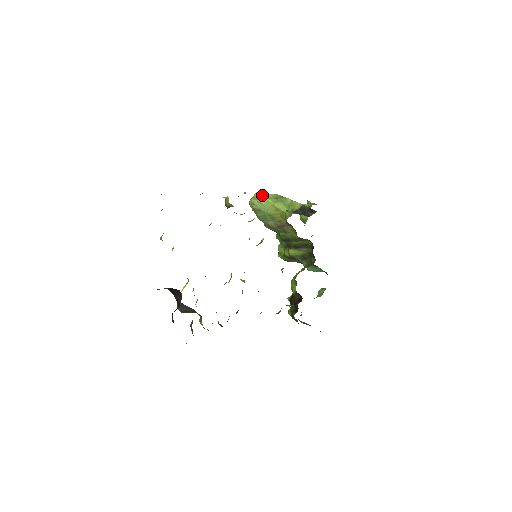
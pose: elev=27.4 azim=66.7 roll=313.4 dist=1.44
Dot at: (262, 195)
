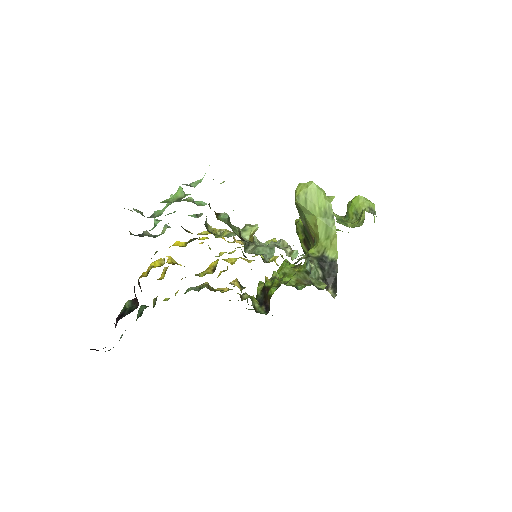
Dot at: (316, 194)
